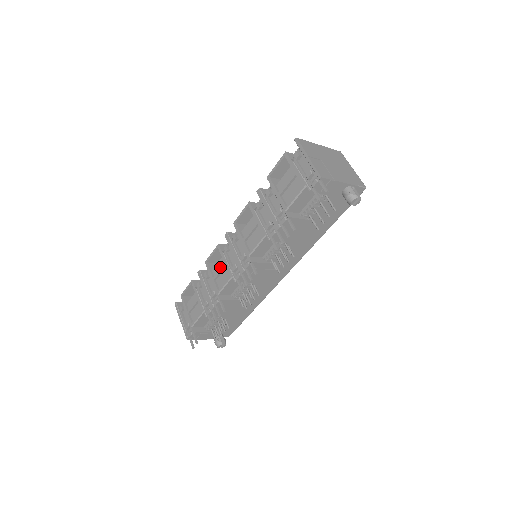
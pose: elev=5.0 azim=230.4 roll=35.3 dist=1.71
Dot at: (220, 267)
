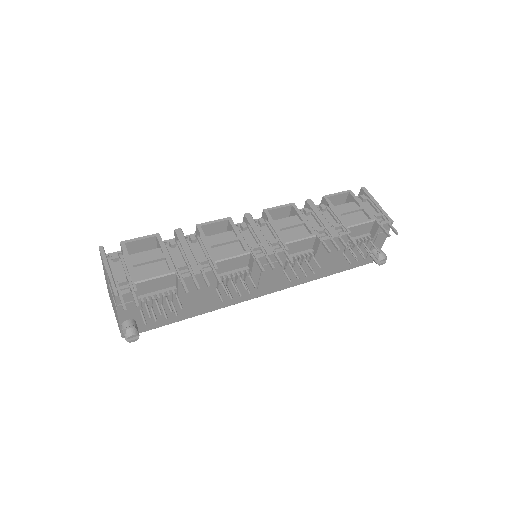
Dot at: (224, 238)
